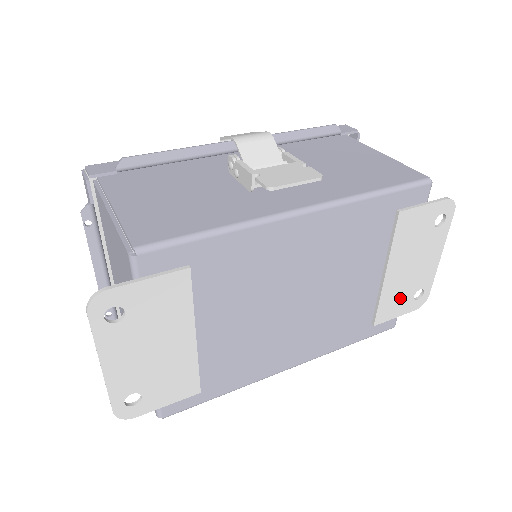
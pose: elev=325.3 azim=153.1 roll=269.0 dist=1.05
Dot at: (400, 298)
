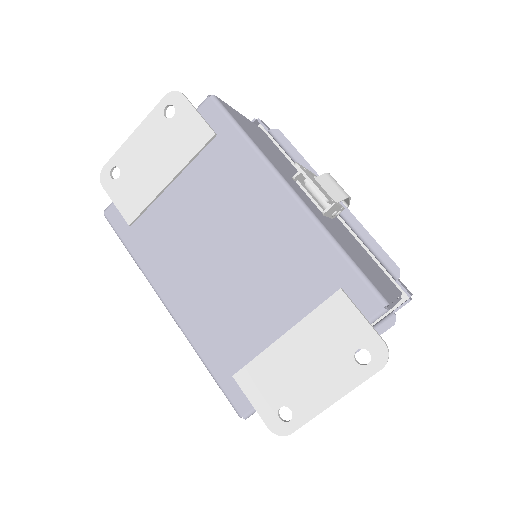
Dot at: (271, 386)
